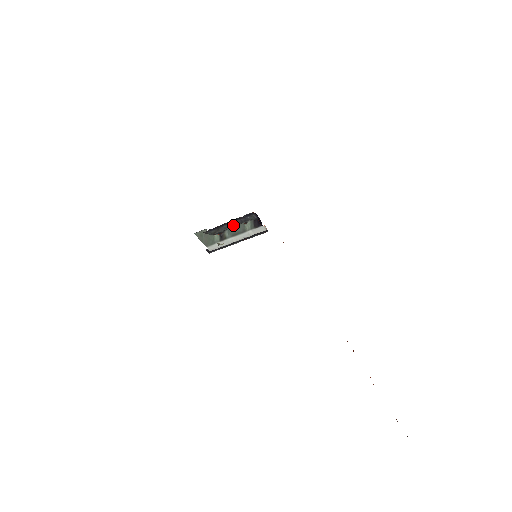
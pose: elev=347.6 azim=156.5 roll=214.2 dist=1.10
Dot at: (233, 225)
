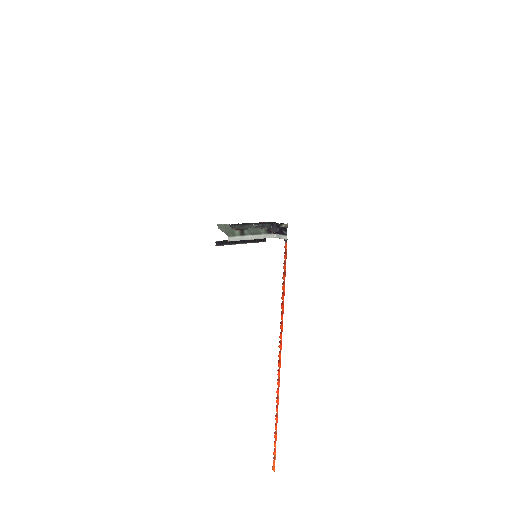
Dot at: (254, 227)
